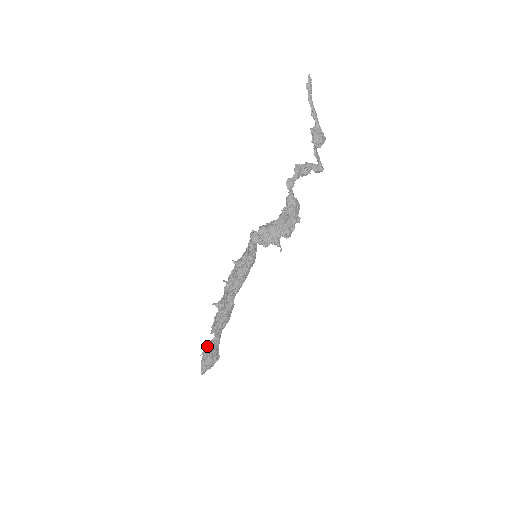
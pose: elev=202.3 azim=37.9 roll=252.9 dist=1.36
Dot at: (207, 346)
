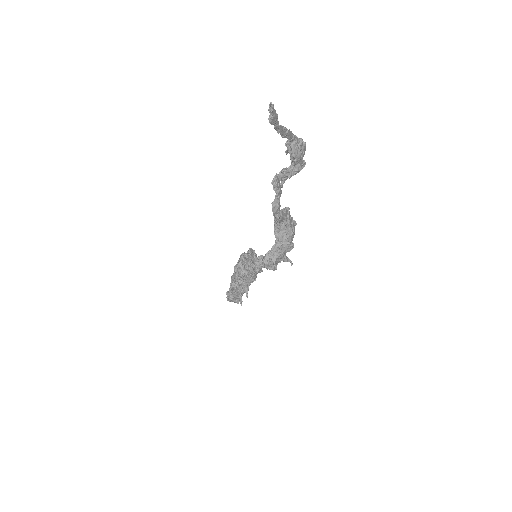
Dot at: (232, 298)
